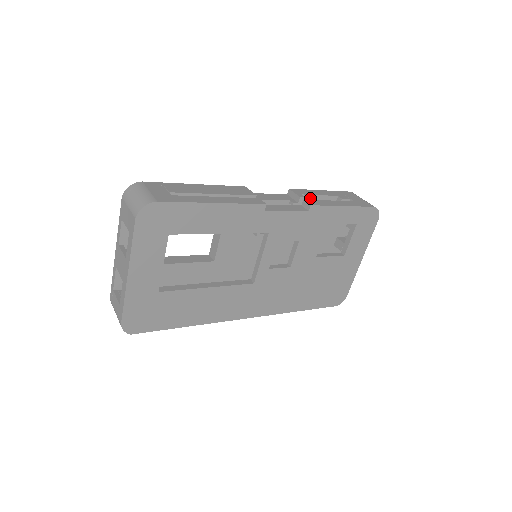
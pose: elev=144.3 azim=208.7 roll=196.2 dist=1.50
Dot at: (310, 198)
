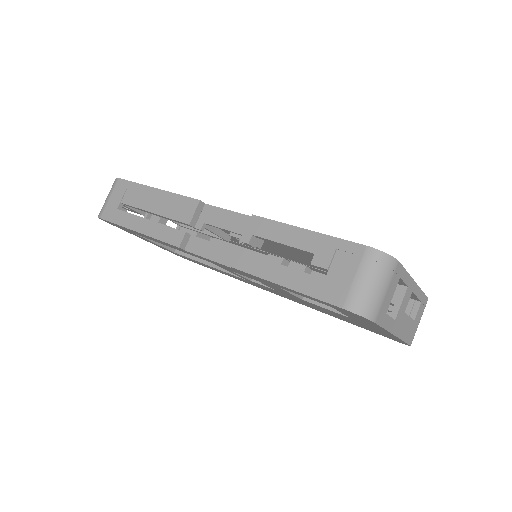
Dot at: (270, 241)
